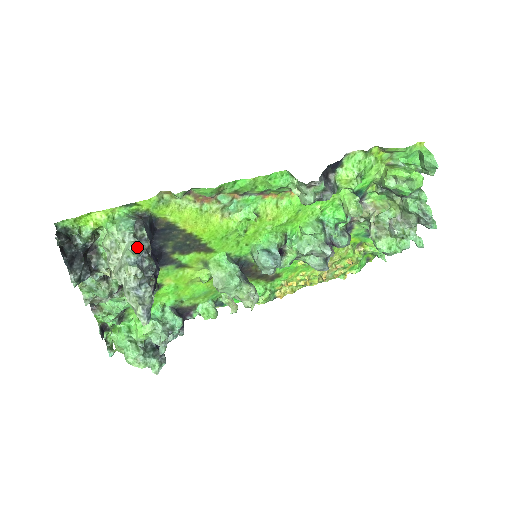
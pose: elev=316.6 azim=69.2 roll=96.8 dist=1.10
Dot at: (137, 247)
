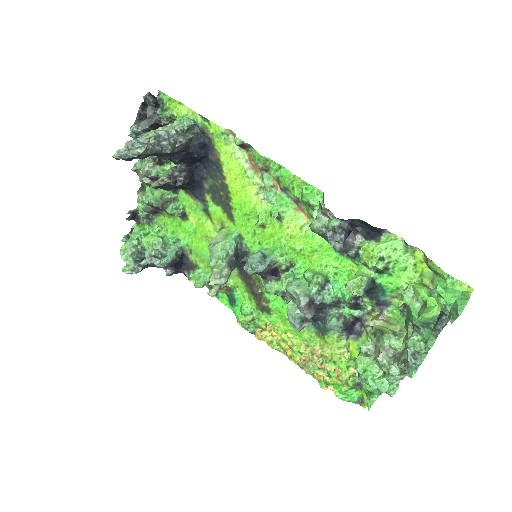
Dot at: (174, 133)
